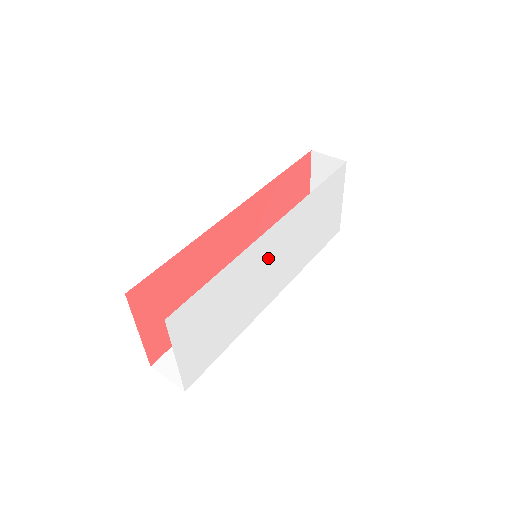
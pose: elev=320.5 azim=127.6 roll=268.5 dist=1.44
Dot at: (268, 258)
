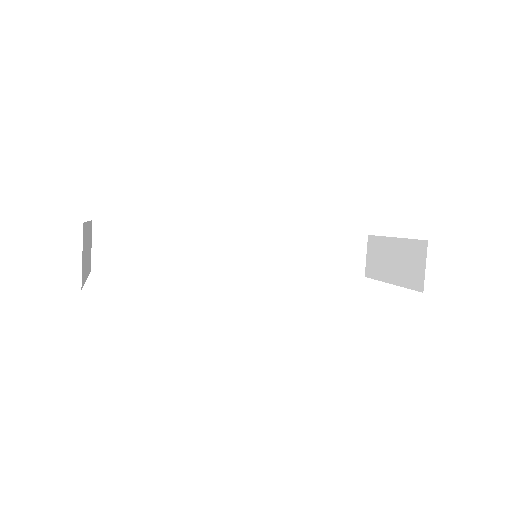
Dot at: occluded
